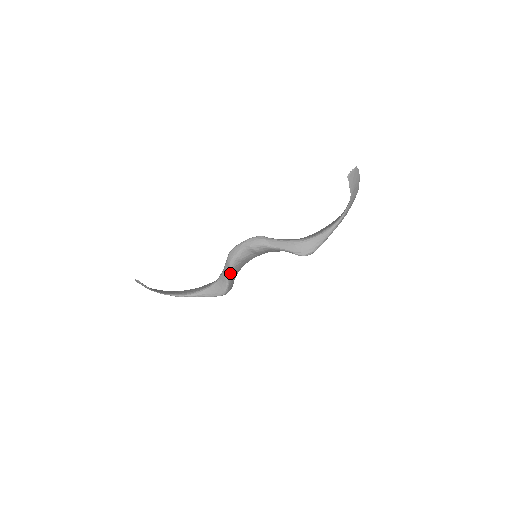
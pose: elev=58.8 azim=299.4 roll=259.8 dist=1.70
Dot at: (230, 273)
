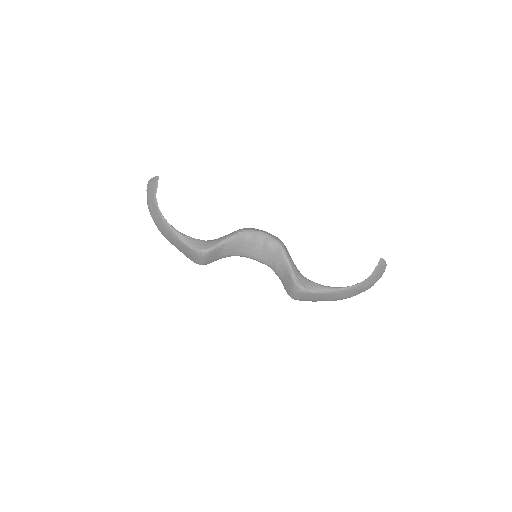
Dot at: (230, 239)
